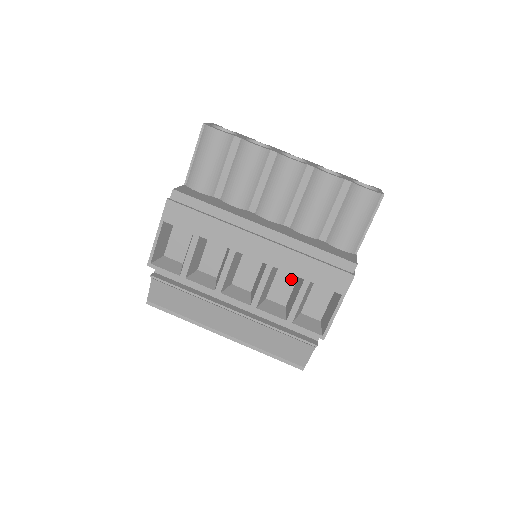
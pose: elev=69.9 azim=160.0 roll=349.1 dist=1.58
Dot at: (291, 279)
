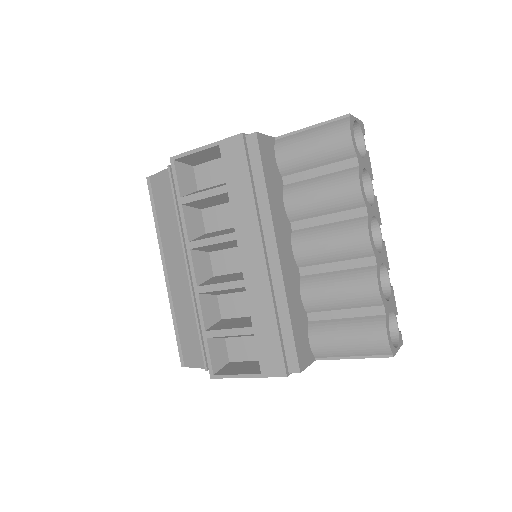
Dot at: occluded
